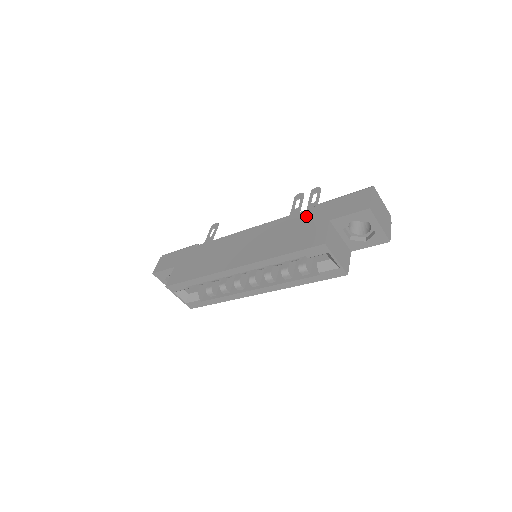
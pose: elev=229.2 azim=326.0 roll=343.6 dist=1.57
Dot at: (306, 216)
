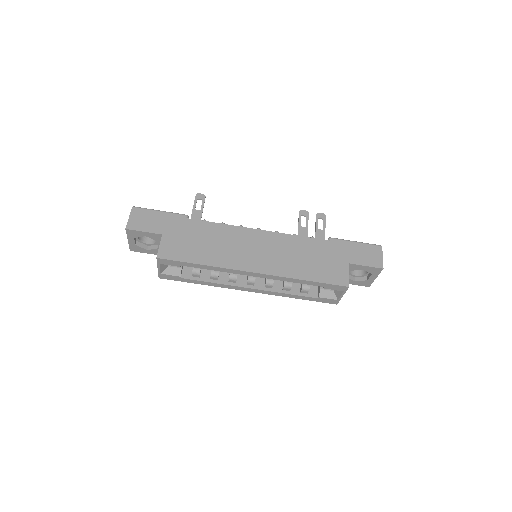
Dot at: (325, 247)
